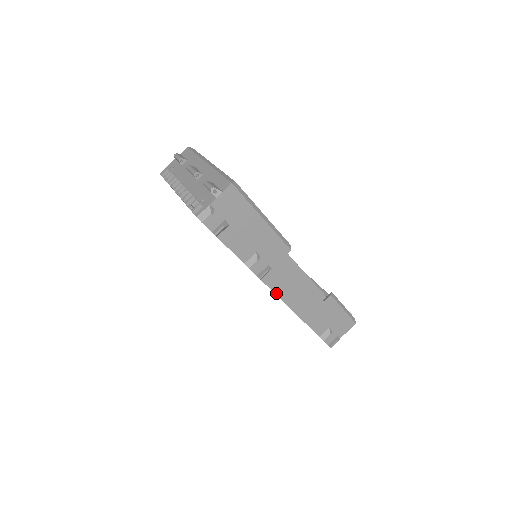
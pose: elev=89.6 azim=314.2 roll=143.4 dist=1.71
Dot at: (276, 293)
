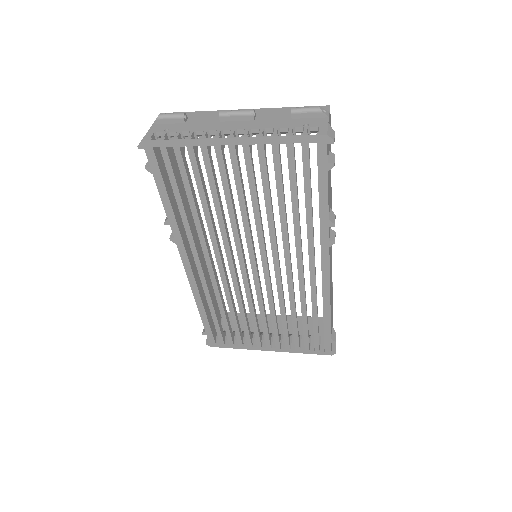
Dot at: (329, 270)
